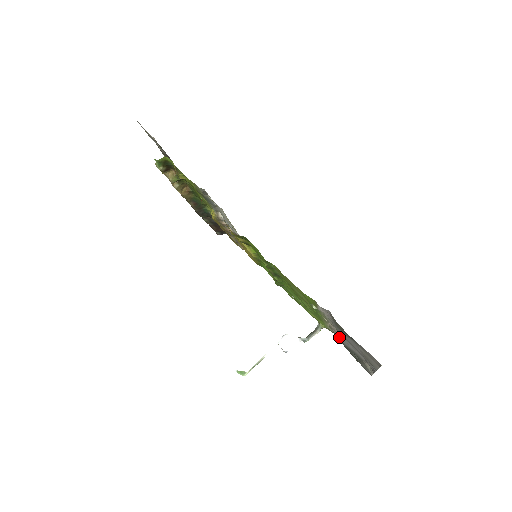
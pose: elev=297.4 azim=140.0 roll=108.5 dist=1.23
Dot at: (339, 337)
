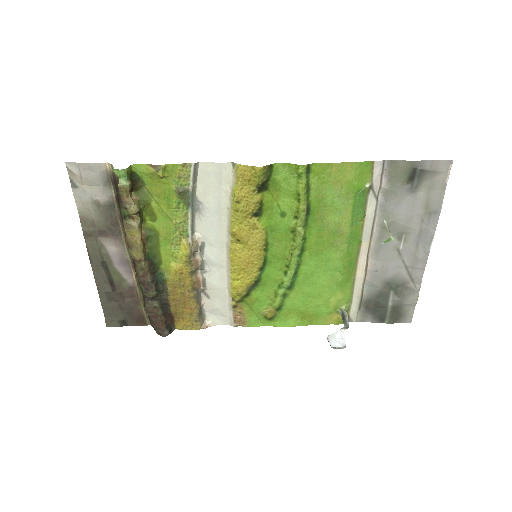
Dot at: (373, 279)
